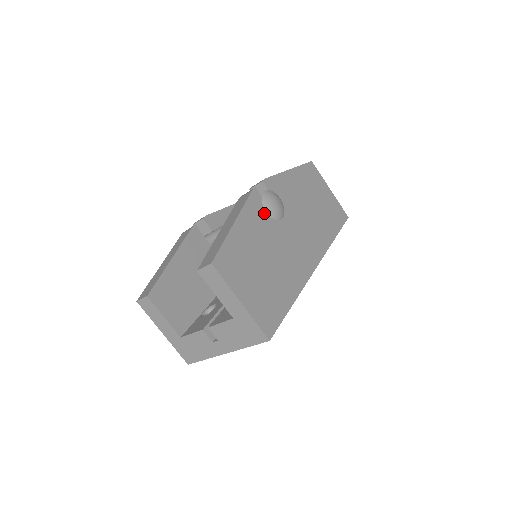
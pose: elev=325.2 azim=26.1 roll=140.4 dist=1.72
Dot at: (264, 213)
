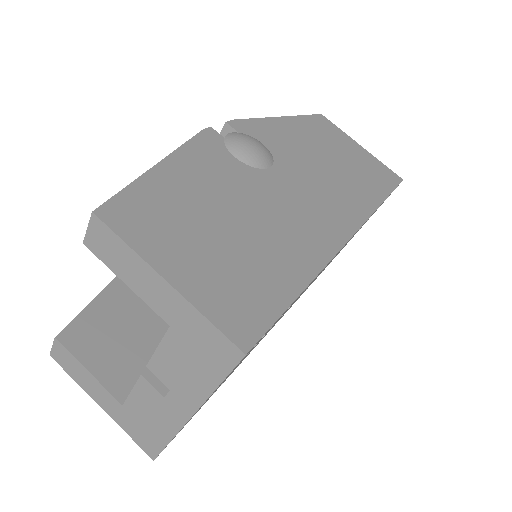
Dot at: (229, 157)
